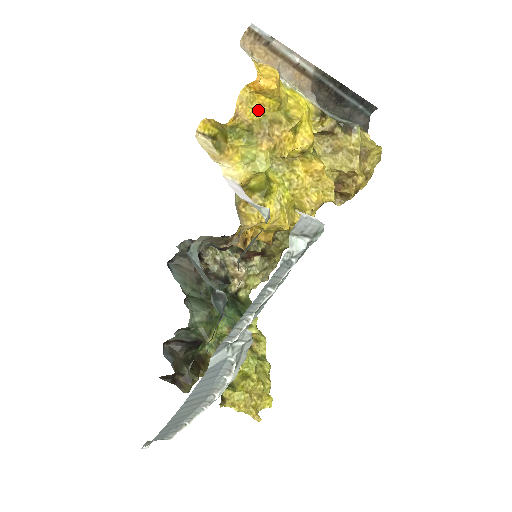
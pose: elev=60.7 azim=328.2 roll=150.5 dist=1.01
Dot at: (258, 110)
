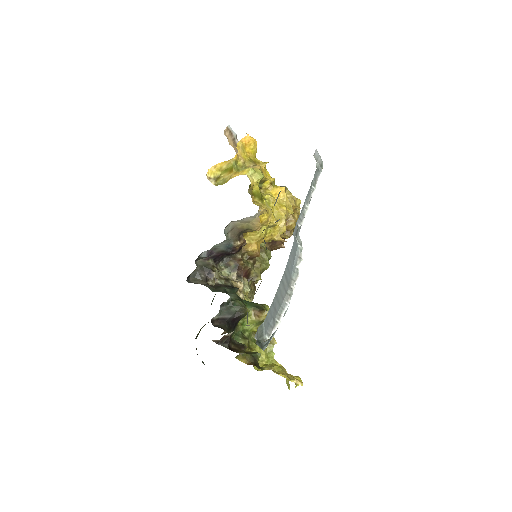
Dot at: (247, 155)
